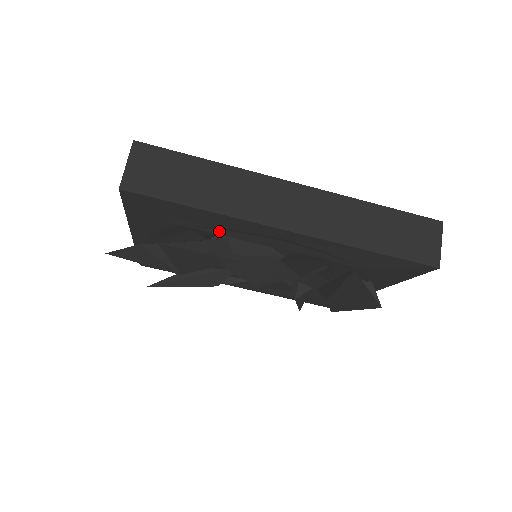
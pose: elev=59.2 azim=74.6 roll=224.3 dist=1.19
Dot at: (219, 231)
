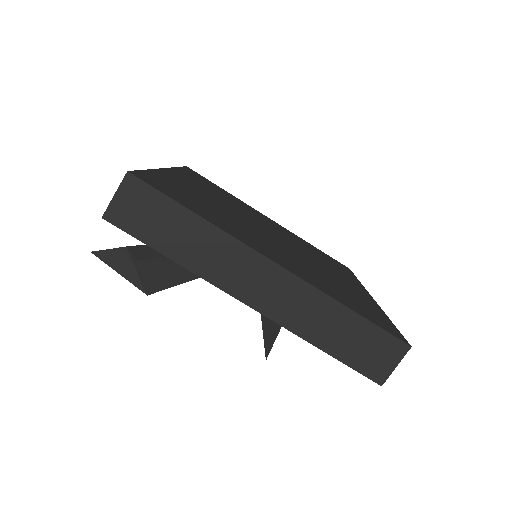
Dot at: occluded
